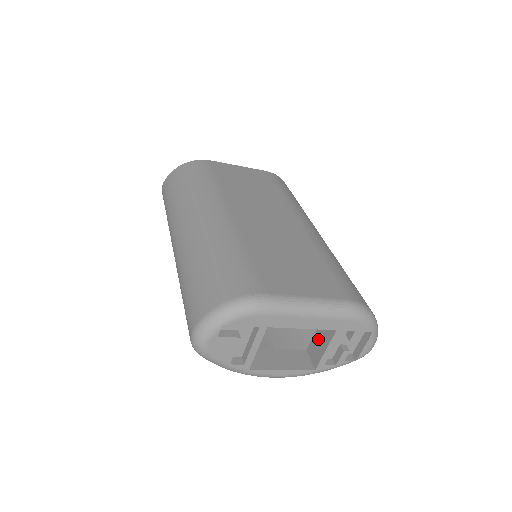
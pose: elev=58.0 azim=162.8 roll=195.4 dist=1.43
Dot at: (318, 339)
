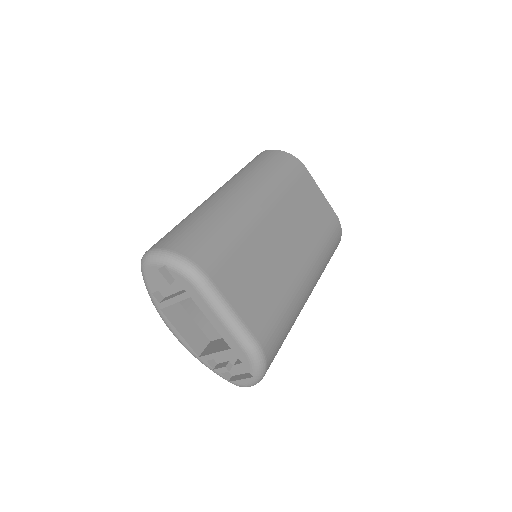
Dot at: (221, 342)
